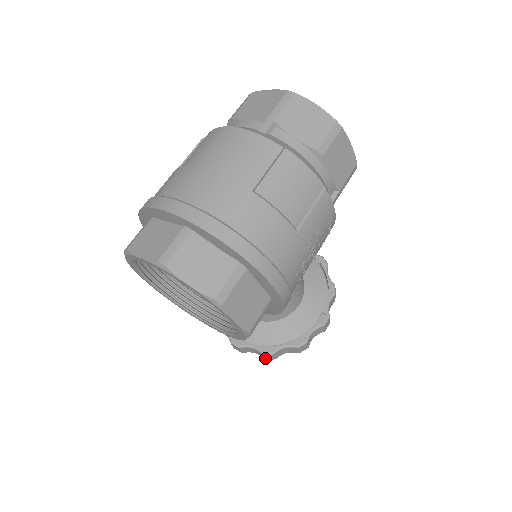
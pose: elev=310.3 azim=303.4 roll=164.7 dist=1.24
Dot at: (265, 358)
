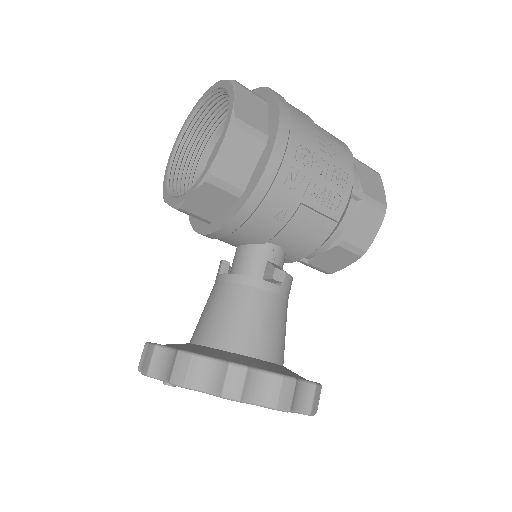
Dot at: (173, 375)
